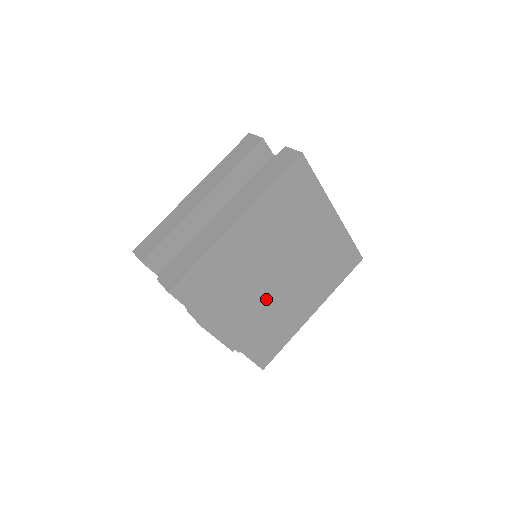
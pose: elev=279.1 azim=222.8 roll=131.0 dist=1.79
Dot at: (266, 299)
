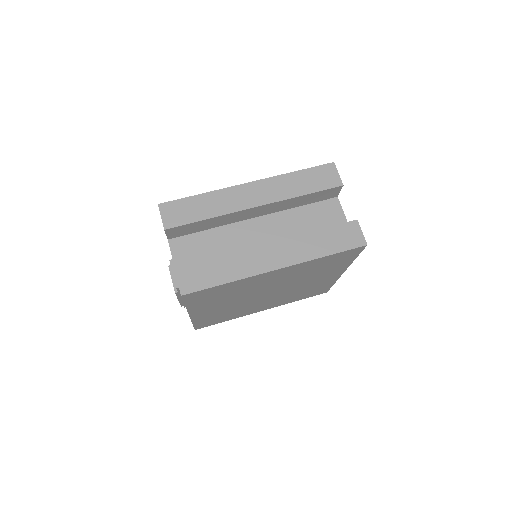
Dot at: (242, 303)
